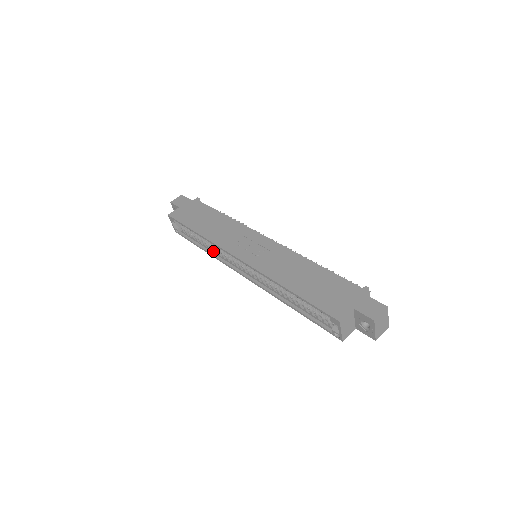
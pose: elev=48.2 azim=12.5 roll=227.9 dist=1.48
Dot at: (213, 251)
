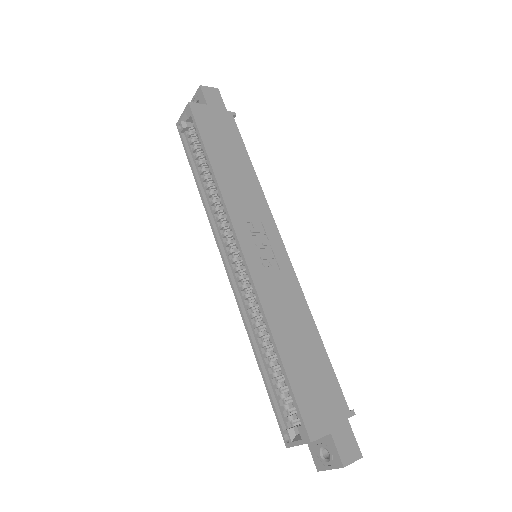
Dot at: (209, 199)
